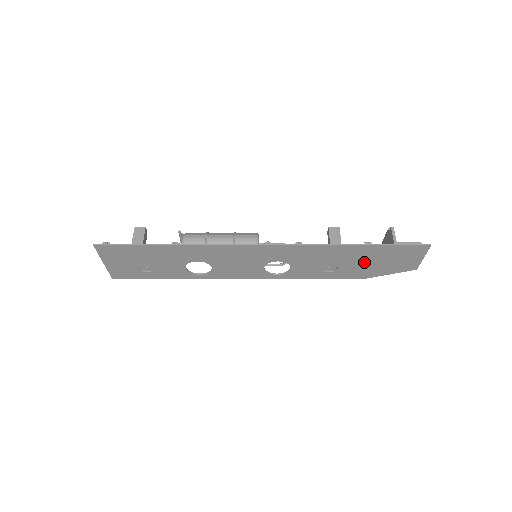
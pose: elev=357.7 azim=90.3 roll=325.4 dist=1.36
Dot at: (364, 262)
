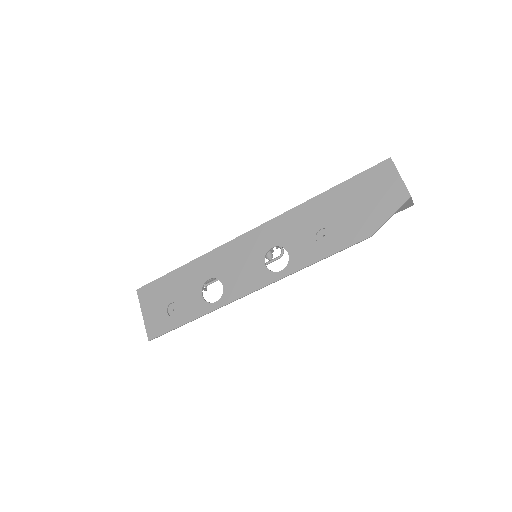
Dot at: (349, 211)
